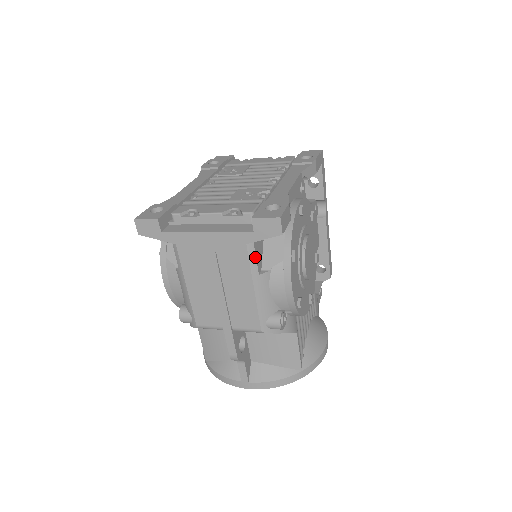
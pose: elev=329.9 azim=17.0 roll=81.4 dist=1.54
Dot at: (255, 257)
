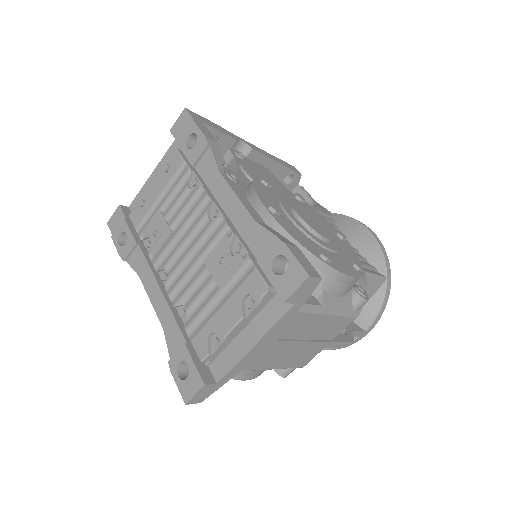
Dot at: (308, 305)
